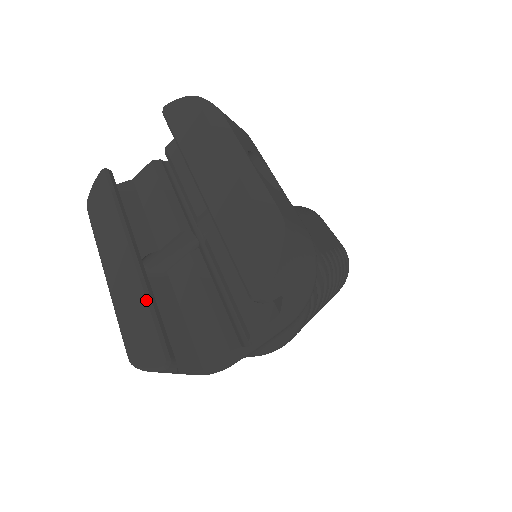
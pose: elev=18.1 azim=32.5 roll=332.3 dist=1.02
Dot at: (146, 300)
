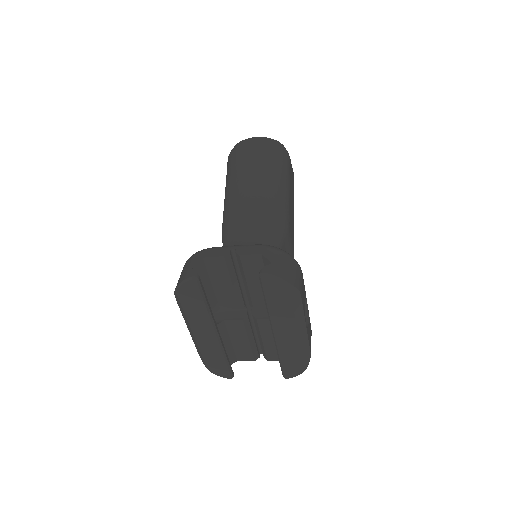
Dot at: (224, 357)
